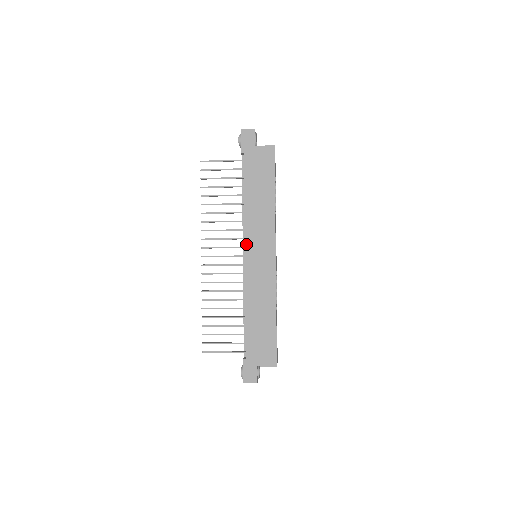
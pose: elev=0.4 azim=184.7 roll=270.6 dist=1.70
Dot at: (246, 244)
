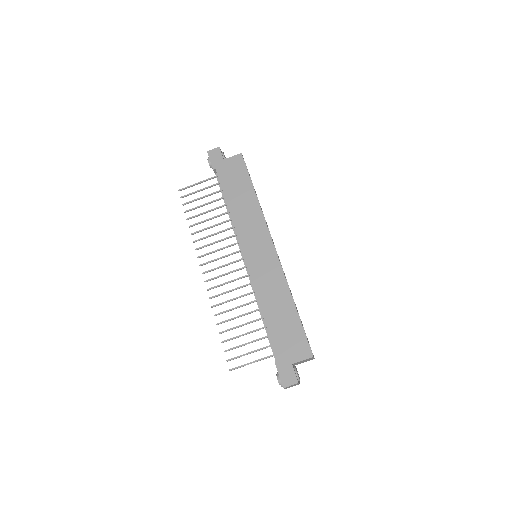
Dot at: (242, 245)
